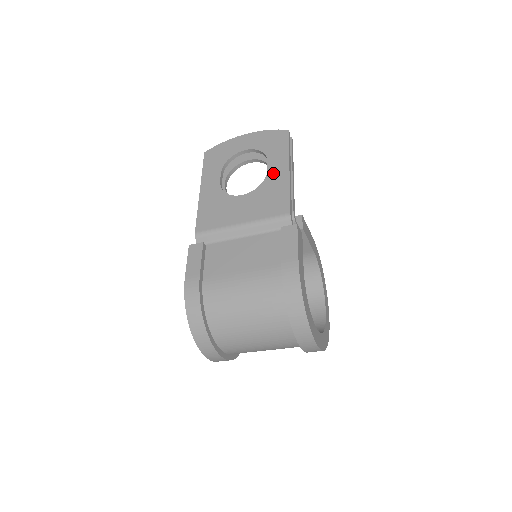
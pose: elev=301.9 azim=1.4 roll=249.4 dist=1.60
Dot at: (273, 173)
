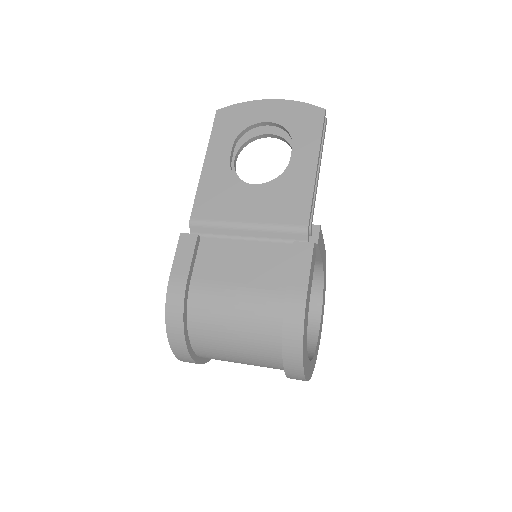
Dot at: (296, 165)
